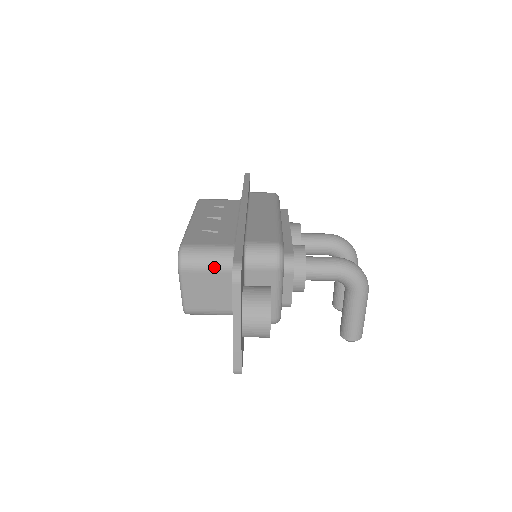
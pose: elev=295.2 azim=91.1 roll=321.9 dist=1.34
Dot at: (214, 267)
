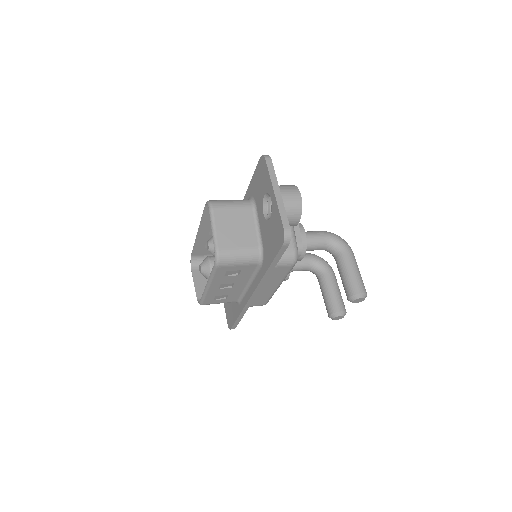
Dot at: (238, 205)
